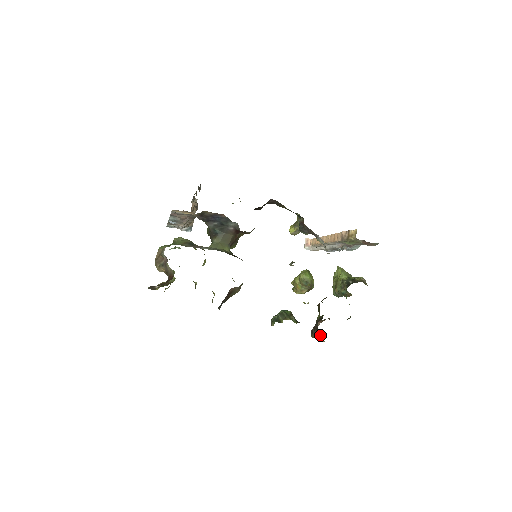
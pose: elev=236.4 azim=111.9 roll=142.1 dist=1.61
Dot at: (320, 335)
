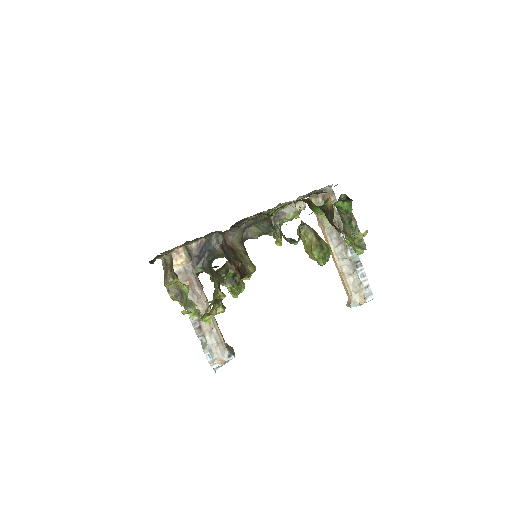
Dot at: (328, 207)
